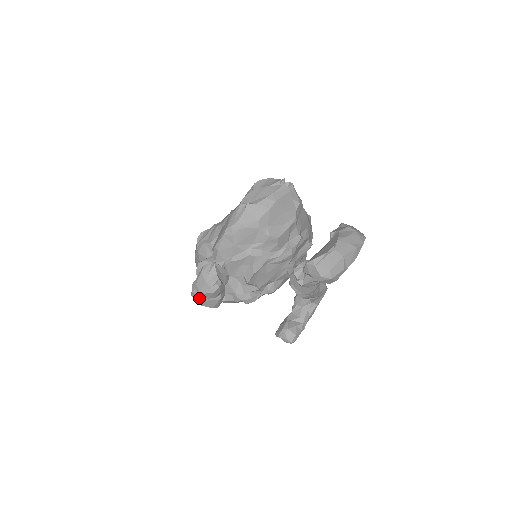
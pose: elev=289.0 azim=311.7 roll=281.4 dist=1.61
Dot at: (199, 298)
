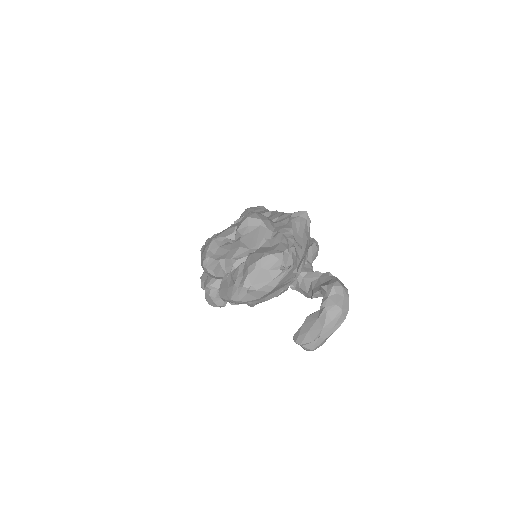
Dot at: occluded
